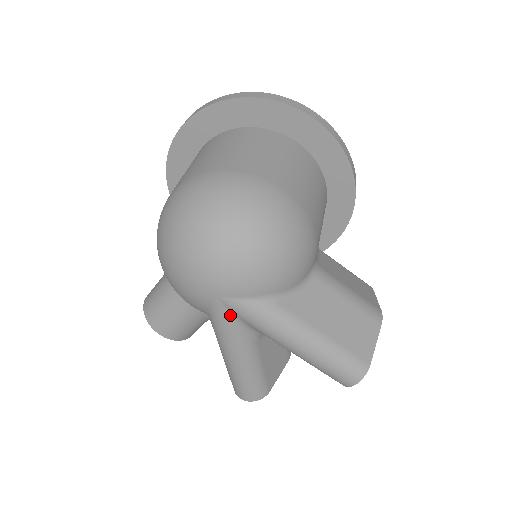
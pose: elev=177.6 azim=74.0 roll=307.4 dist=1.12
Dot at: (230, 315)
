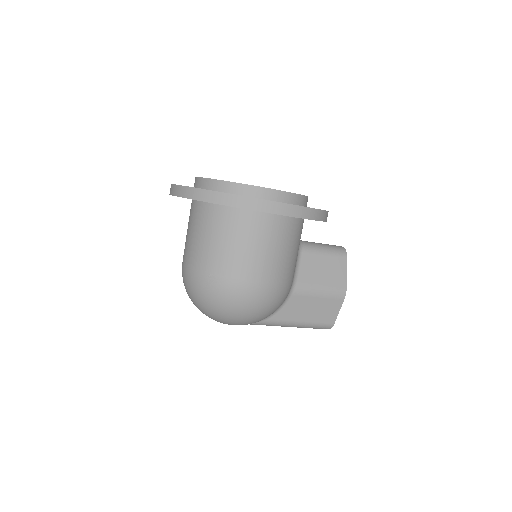
Dot at: occluded
